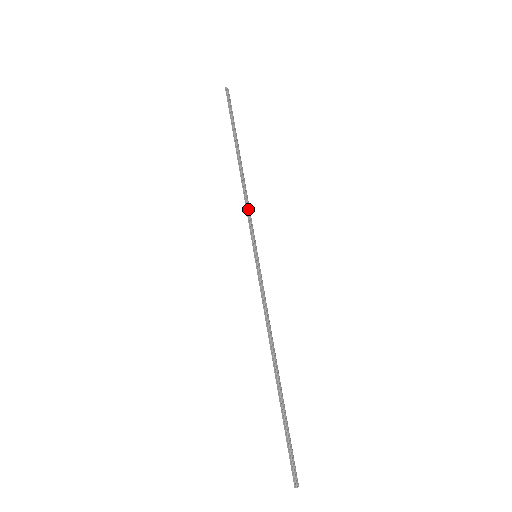
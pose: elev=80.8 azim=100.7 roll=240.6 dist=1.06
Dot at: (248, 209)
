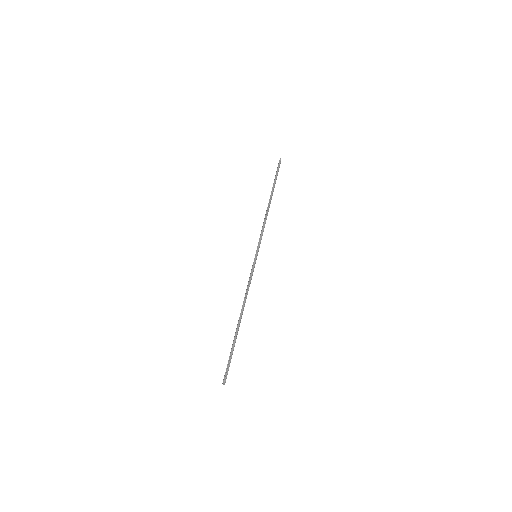
Dot at: (263, 229)
